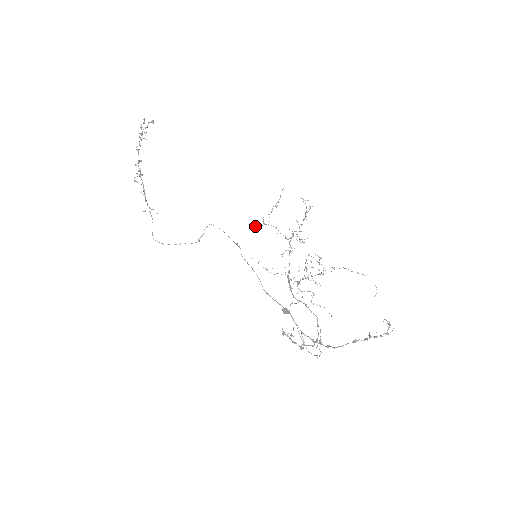
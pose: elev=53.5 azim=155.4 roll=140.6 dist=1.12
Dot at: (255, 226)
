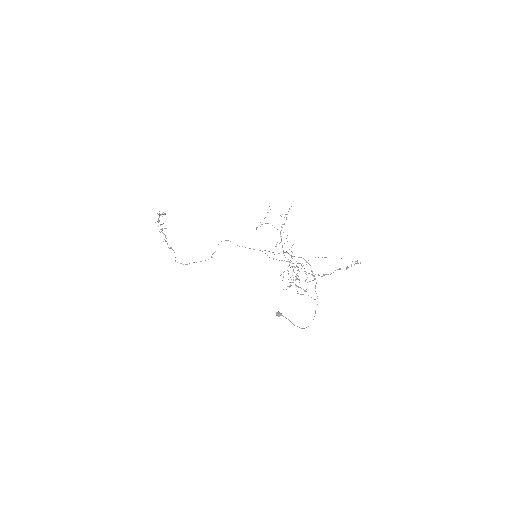
Dot at: (256, 227)
